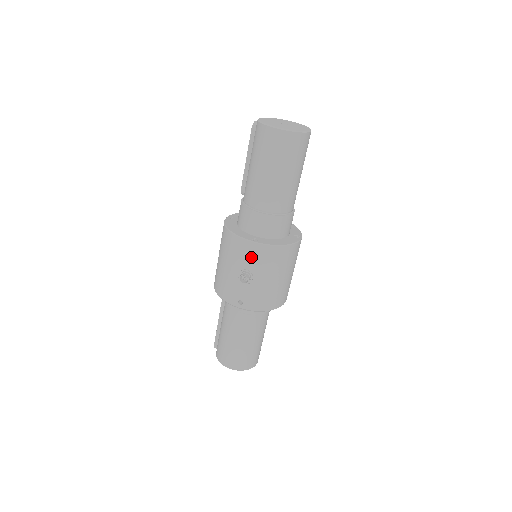
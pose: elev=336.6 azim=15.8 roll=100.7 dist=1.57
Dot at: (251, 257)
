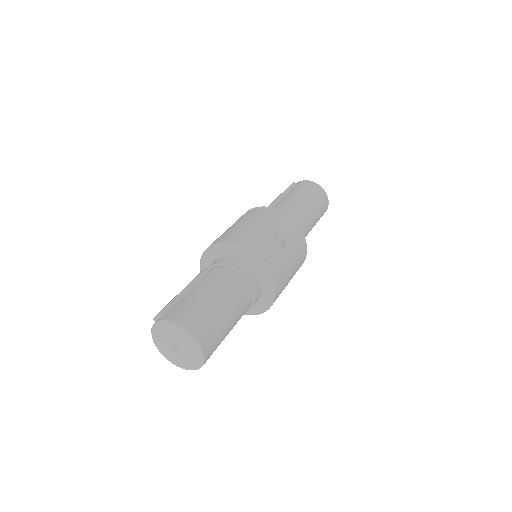
Dot at: (290, 230)
